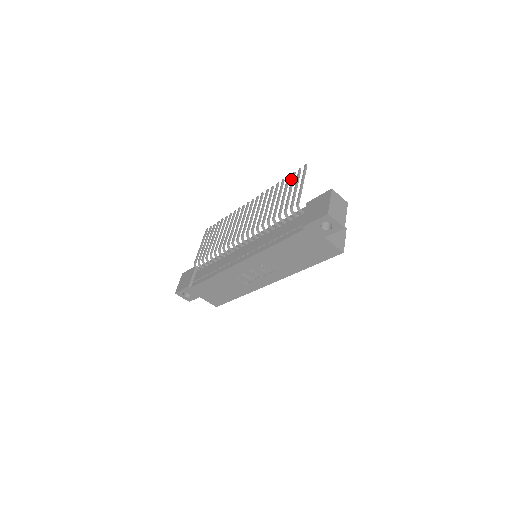
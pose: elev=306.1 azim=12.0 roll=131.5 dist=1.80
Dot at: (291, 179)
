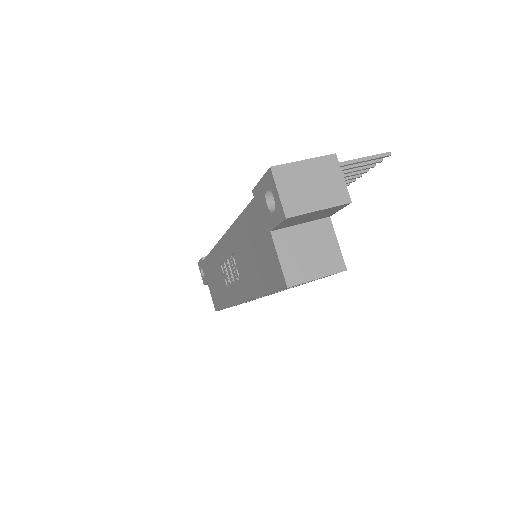
Dot at: occluded
